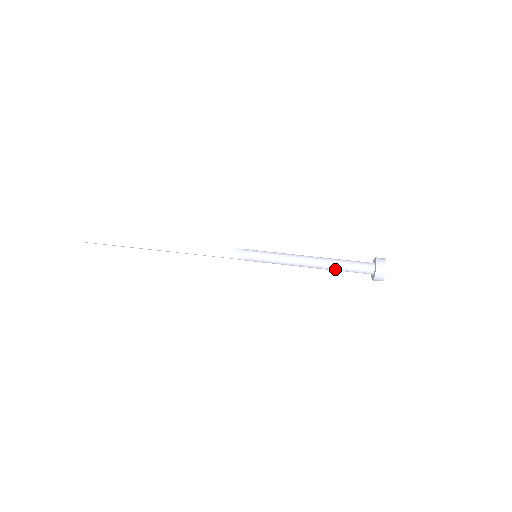
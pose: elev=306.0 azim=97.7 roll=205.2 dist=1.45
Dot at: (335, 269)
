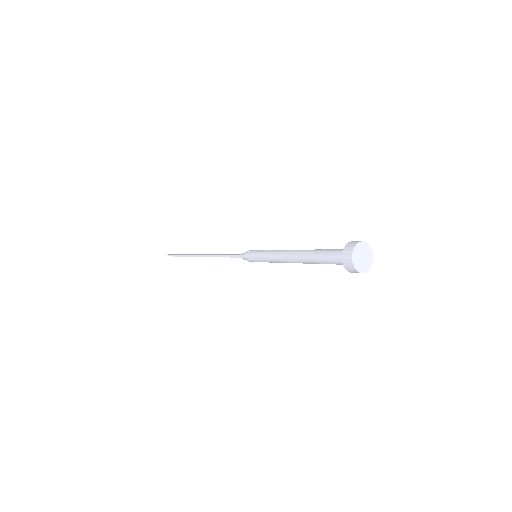
Dot at: (311, 254)
